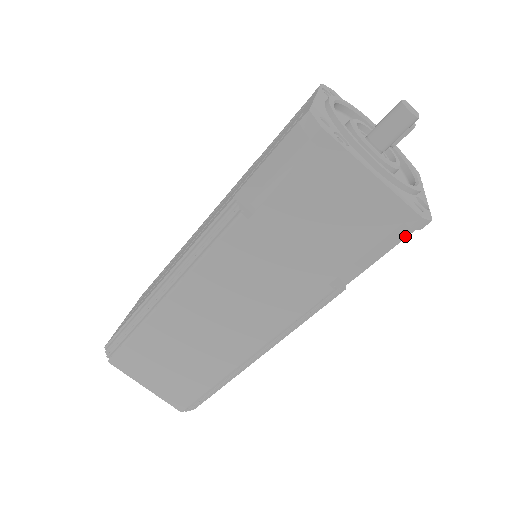
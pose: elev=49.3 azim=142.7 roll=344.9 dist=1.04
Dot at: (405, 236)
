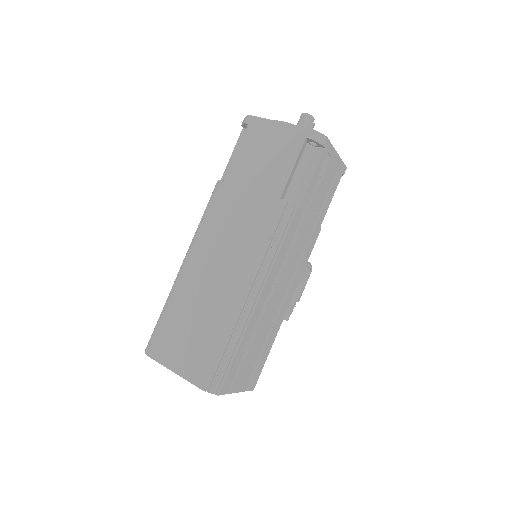
Dot at: (320, 157)
